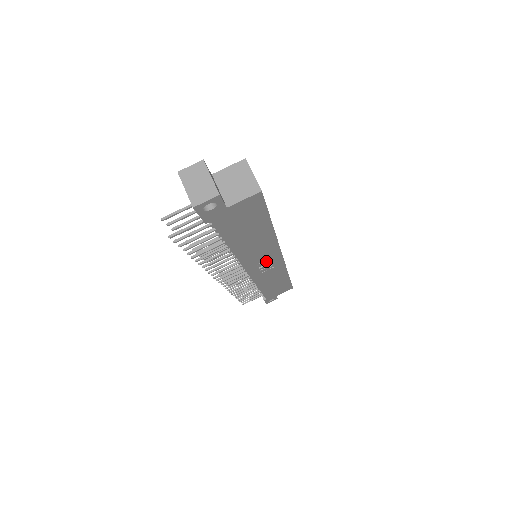
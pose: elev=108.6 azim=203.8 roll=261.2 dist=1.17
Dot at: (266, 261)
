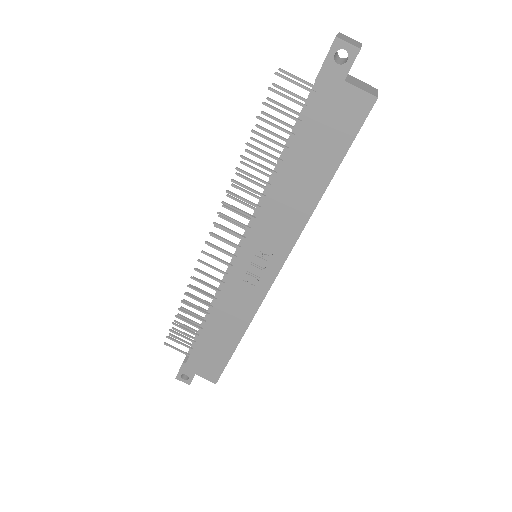
Dot at: (265, 257)
